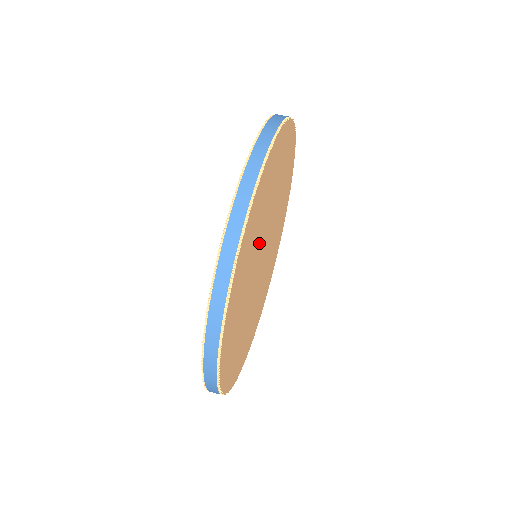
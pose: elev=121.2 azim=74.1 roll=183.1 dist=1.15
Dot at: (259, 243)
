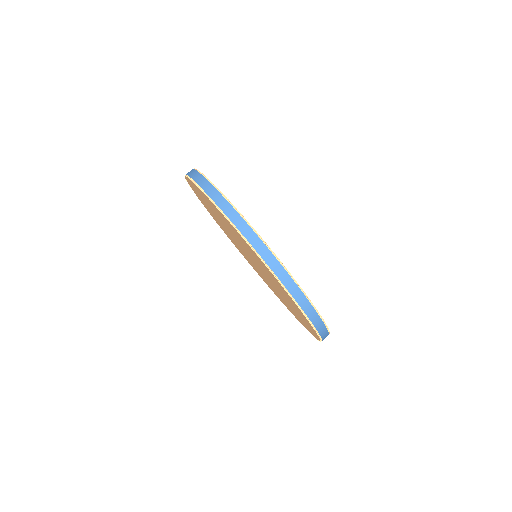
Dot at: occluded
